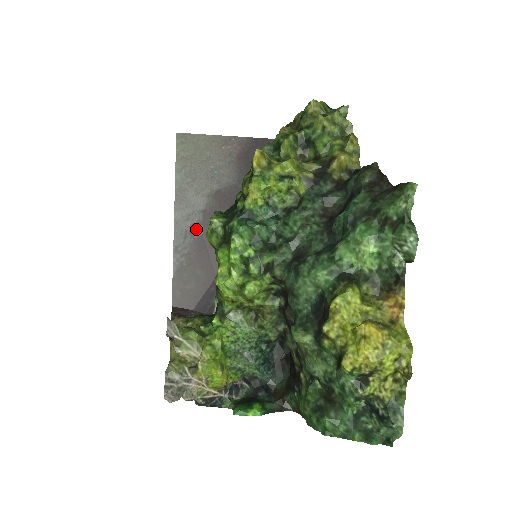
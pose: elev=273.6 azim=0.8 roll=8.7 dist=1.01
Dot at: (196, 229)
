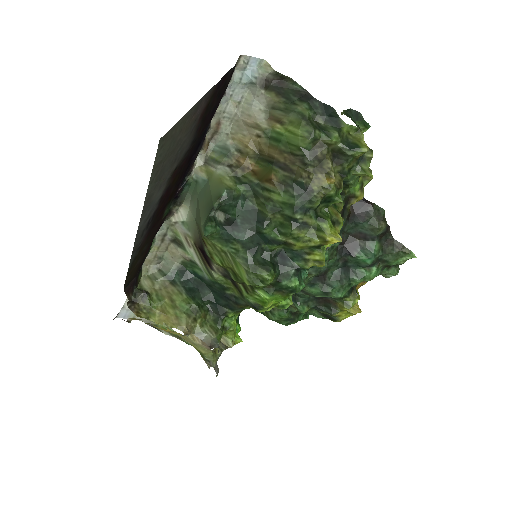
Dot at: (151, 220)
